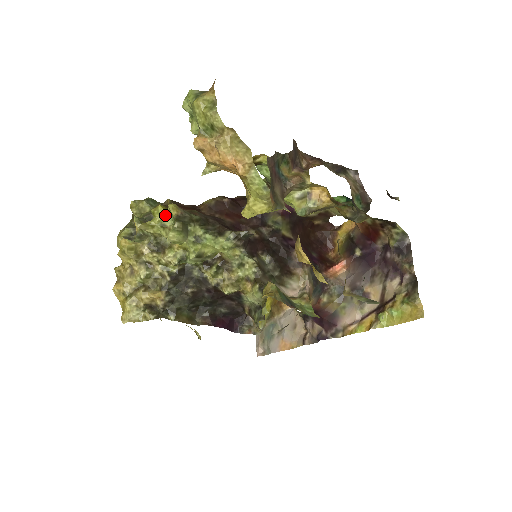
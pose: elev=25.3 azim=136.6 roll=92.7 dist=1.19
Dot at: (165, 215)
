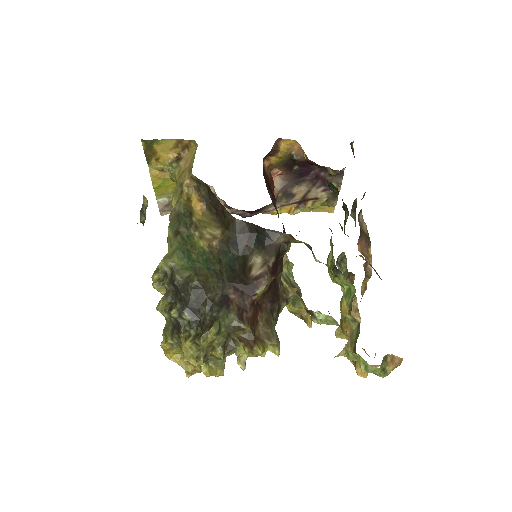
Dot at: occluded
